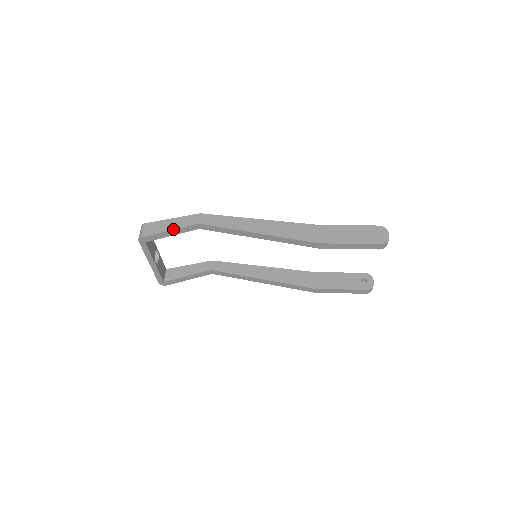
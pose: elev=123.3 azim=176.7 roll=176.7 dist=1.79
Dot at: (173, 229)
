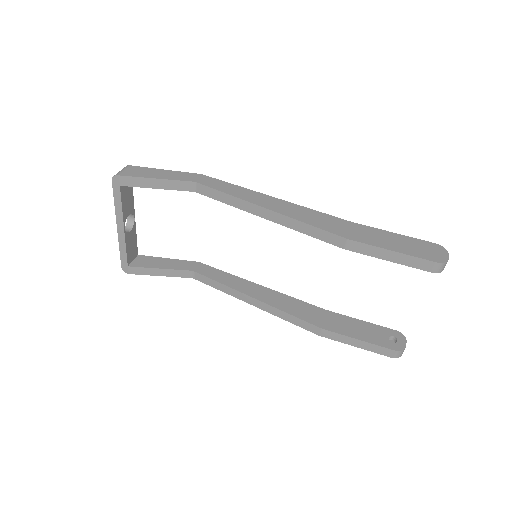
Dot at: (160, 178)
